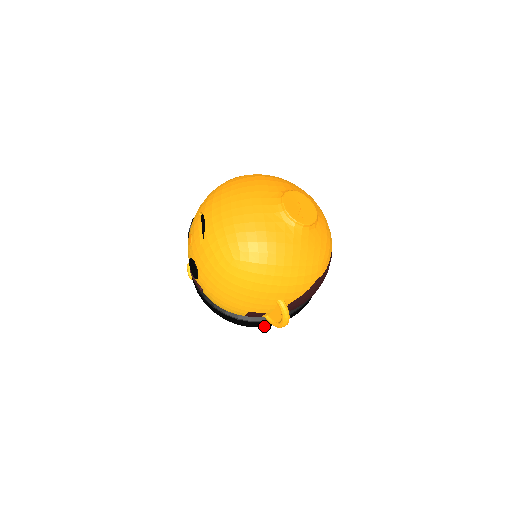
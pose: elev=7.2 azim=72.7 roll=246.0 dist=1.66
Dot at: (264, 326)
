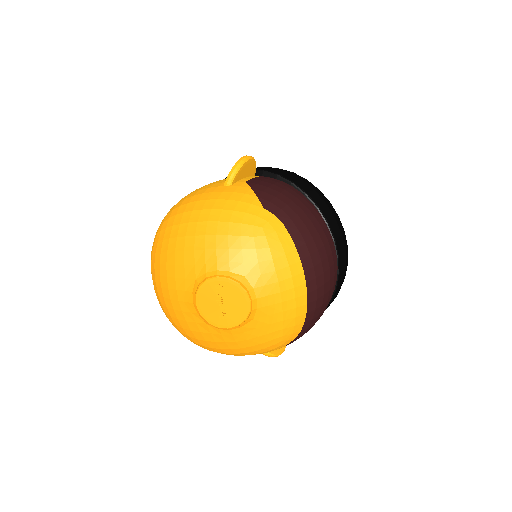
Dot at: occluded
